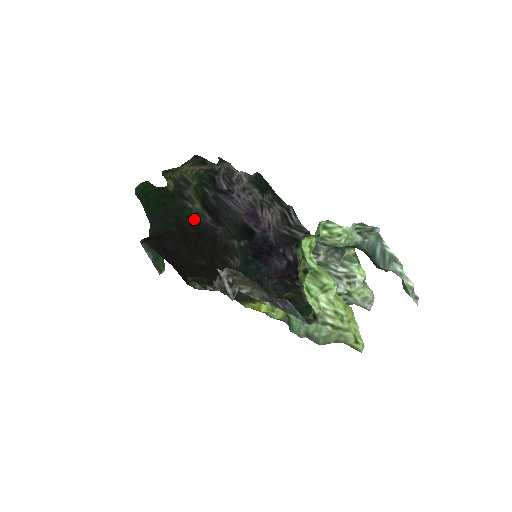
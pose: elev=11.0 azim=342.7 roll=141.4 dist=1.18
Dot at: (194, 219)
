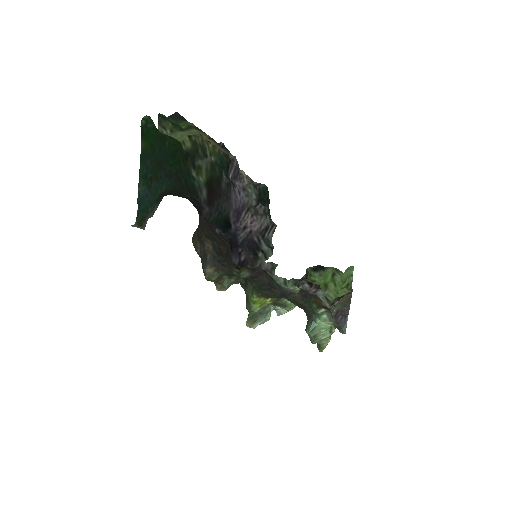
Dot at: (195, 190)
